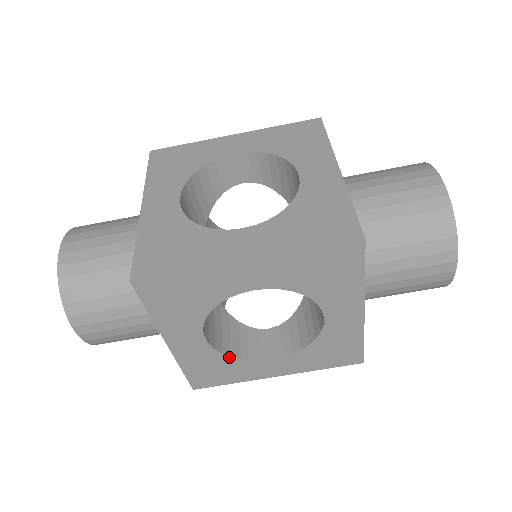
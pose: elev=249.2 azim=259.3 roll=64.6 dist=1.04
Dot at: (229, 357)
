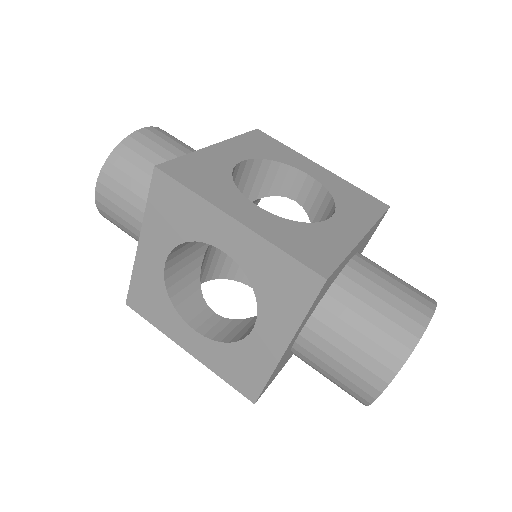
Dot at: (231, 179)
